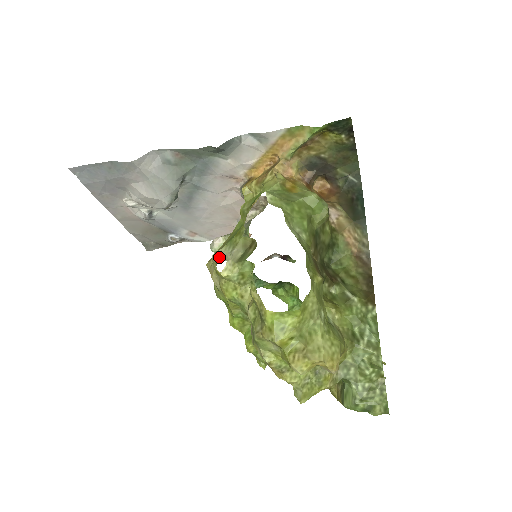
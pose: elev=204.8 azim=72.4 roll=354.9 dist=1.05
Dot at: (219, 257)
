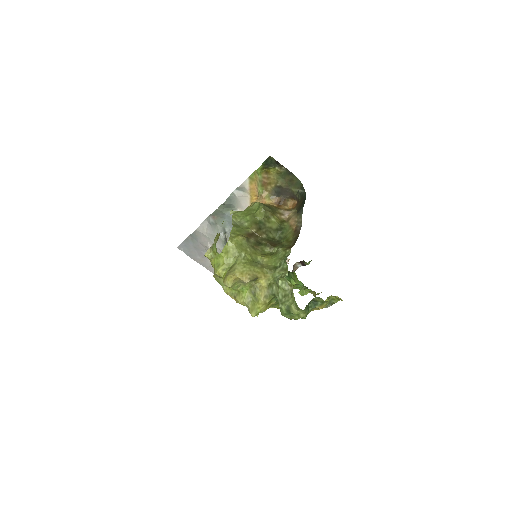
Dot at: occluded
